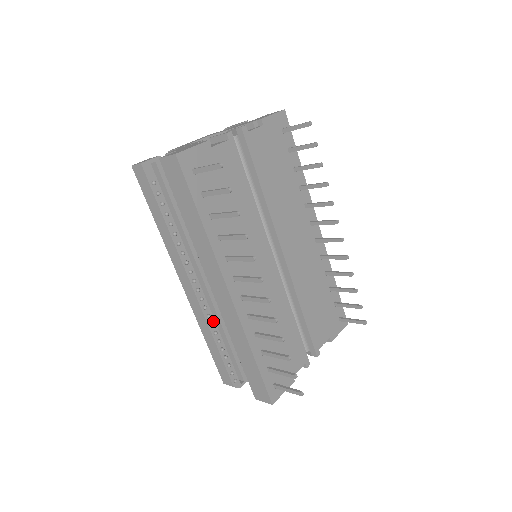
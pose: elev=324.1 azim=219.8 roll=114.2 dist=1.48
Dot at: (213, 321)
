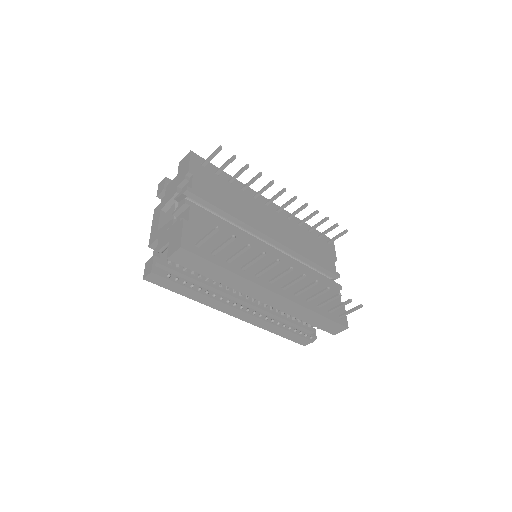
Dot at: (270, 318)
